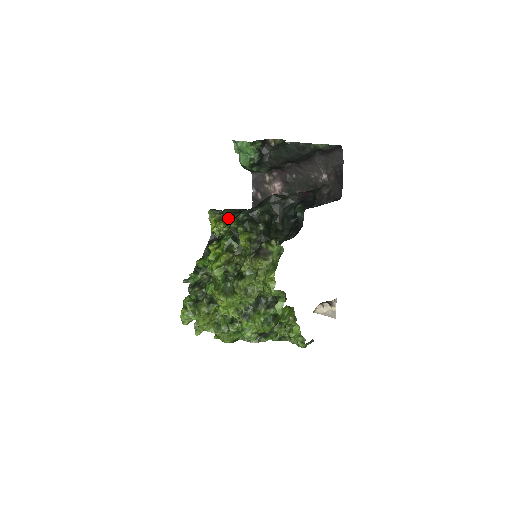
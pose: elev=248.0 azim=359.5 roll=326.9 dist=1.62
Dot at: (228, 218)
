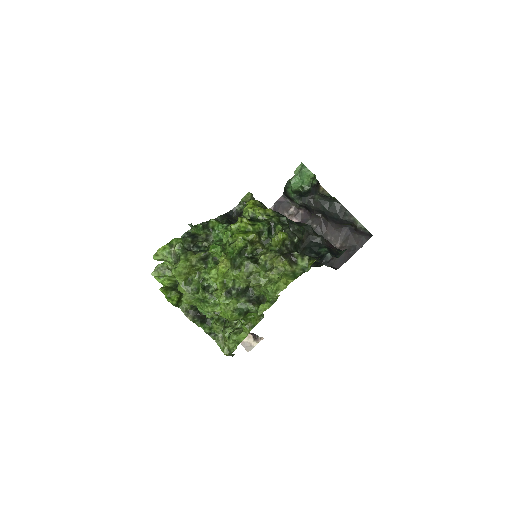
Dot at: (272, 211)
